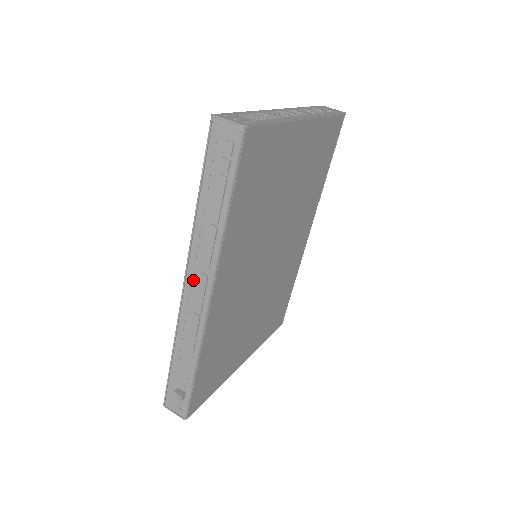
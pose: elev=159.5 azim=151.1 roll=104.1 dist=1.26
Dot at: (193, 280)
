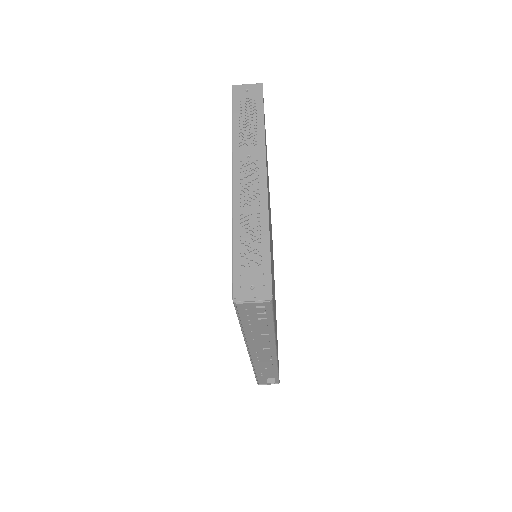
Dot at: (257, 352)
